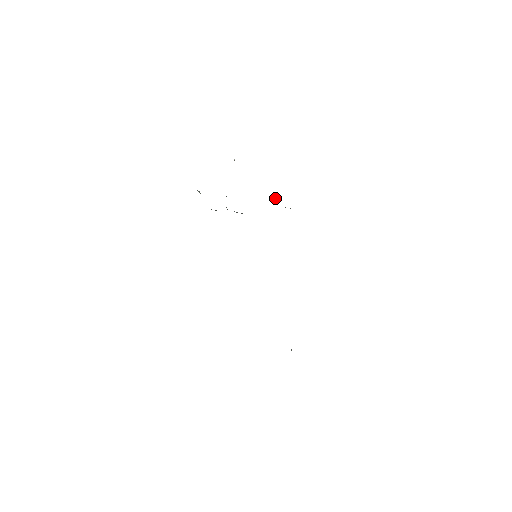
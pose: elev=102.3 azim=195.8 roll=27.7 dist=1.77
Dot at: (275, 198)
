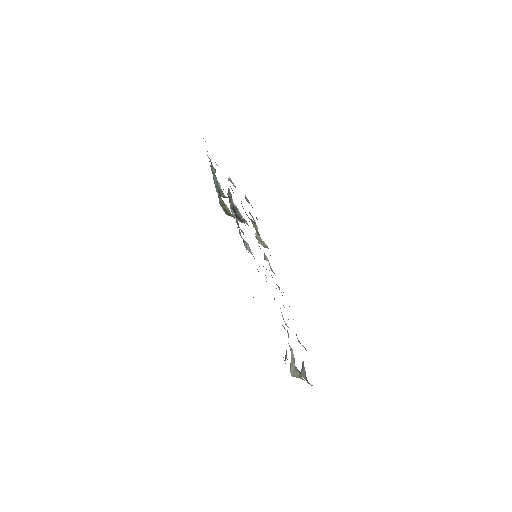
Dot at: (257, 229)
